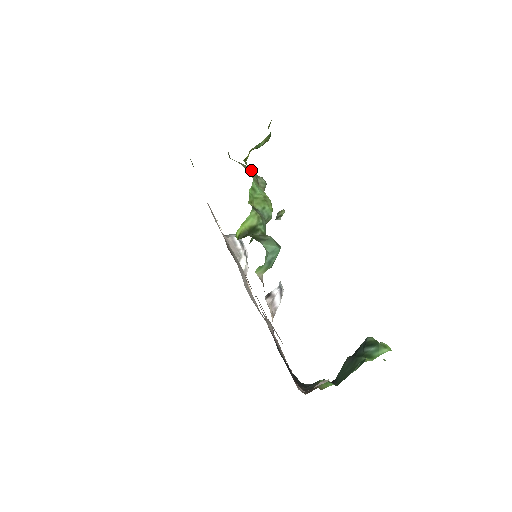
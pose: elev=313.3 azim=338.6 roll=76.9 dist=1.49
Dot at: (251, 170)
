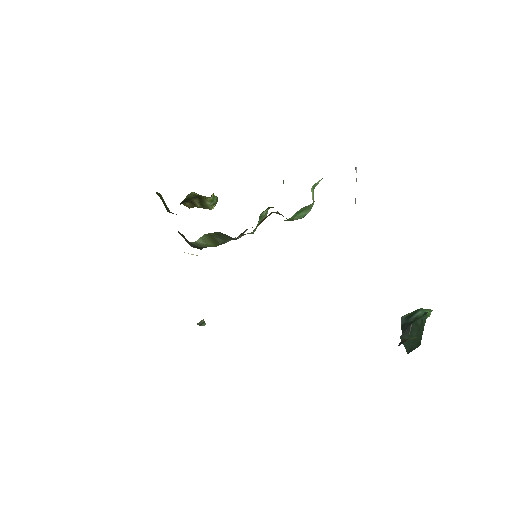
Dot at: occluded
